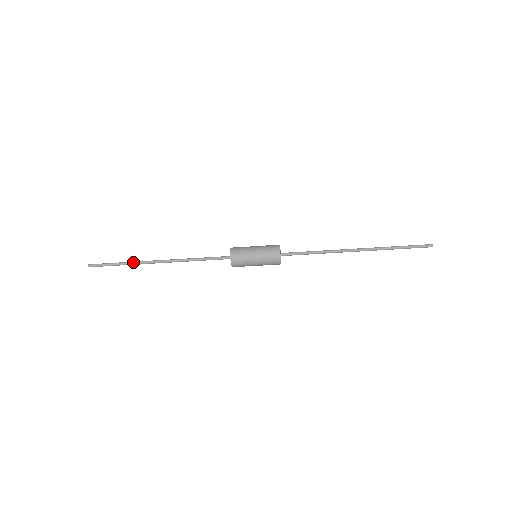
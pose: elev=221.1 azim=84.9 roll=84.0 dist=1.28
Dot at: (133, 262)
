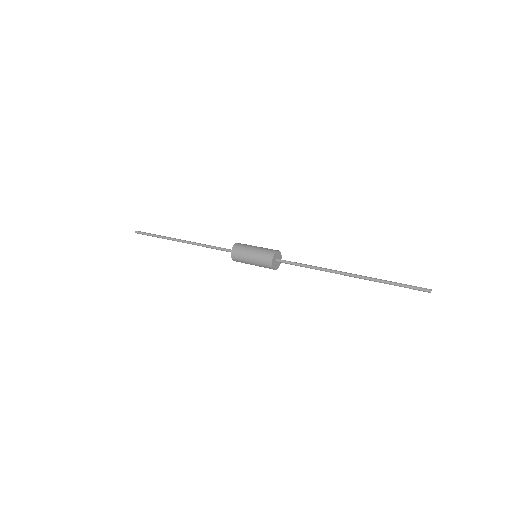
Dot at: (164, 238)
